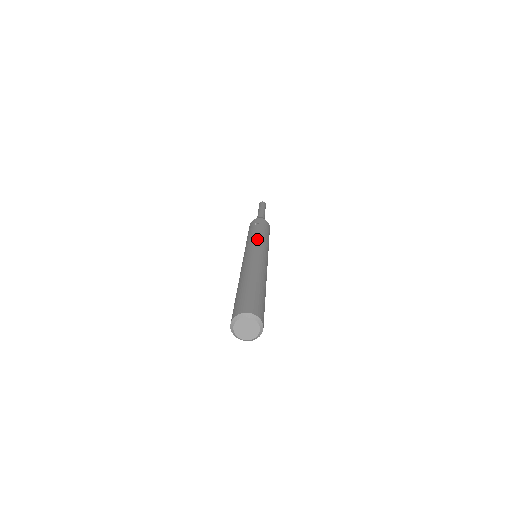
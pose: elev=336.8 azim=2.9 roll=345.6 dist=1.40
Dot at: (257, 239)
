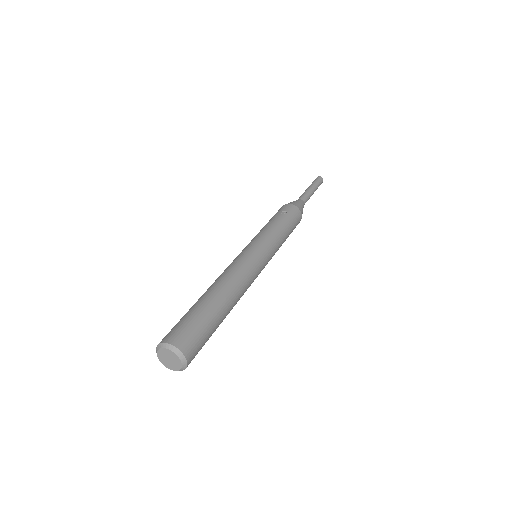
Dot at: (267, 238)
